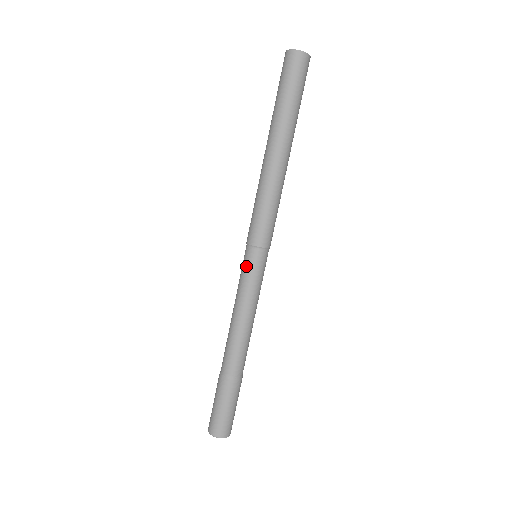
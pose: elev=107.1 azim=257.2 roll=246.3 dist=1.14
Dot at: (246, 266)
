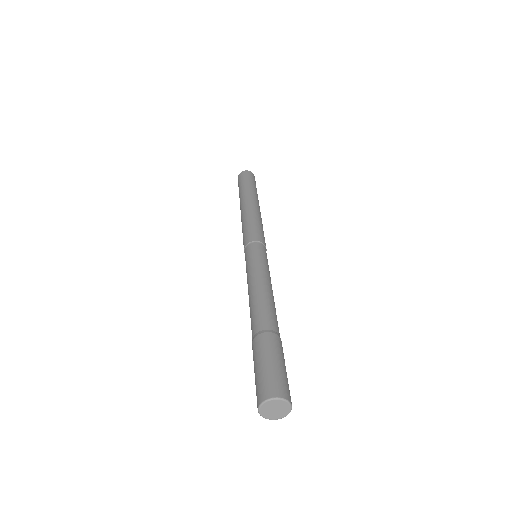
Dot at: (250, 254)
